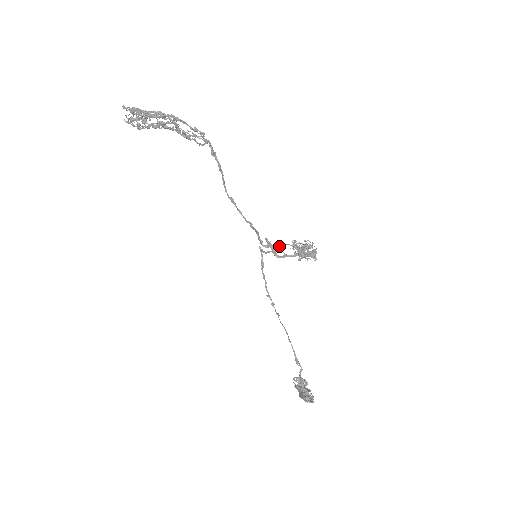
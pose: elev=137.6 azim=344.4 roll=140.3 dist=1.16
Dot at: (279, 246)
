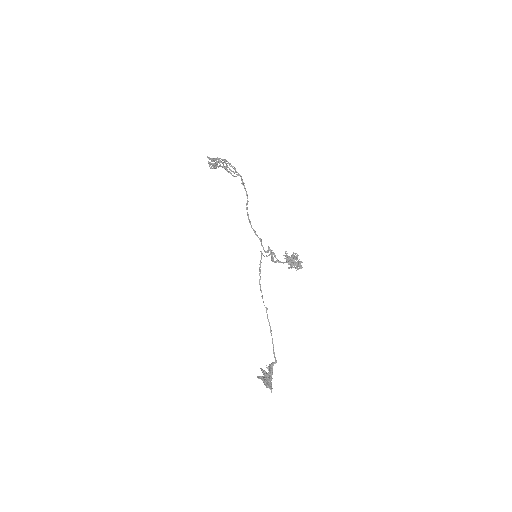
Dot at: occluded
